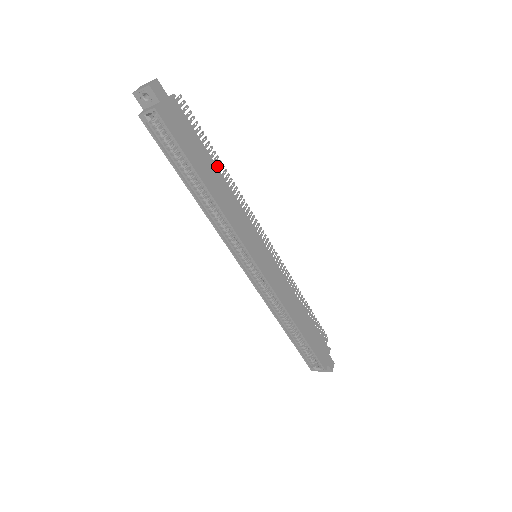
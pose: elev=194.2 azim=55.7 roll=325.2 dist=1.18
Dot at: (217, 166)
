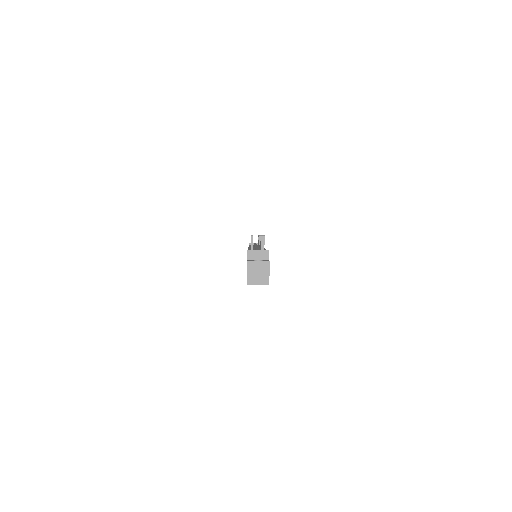
Dot at: occluded
